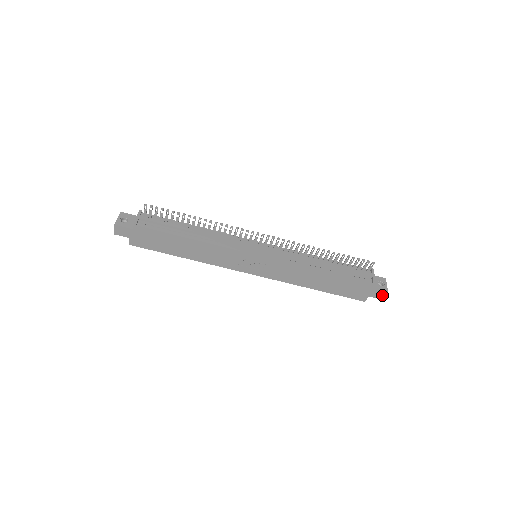
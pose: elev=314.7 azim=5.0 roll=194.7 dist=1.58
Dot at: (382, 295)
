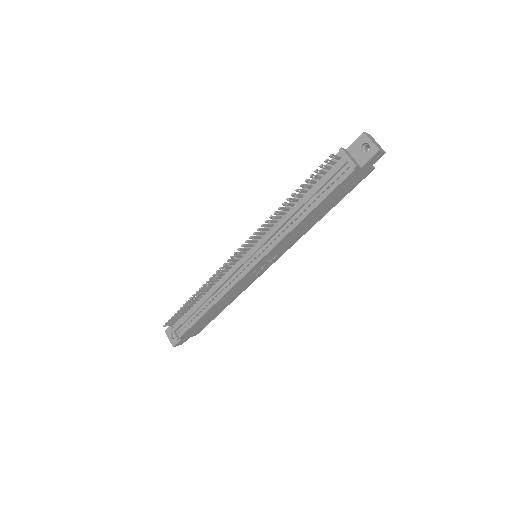
Dot at: (379, 155)
